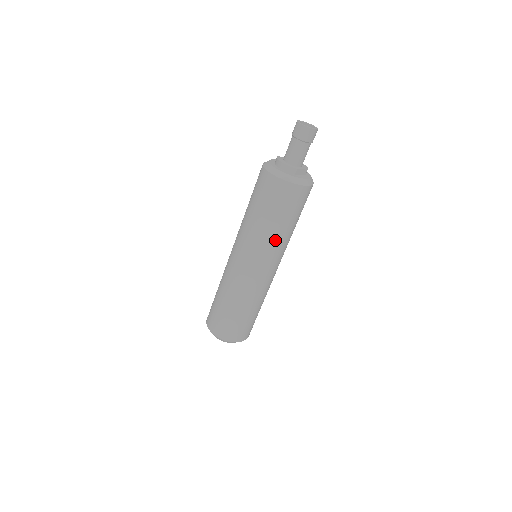
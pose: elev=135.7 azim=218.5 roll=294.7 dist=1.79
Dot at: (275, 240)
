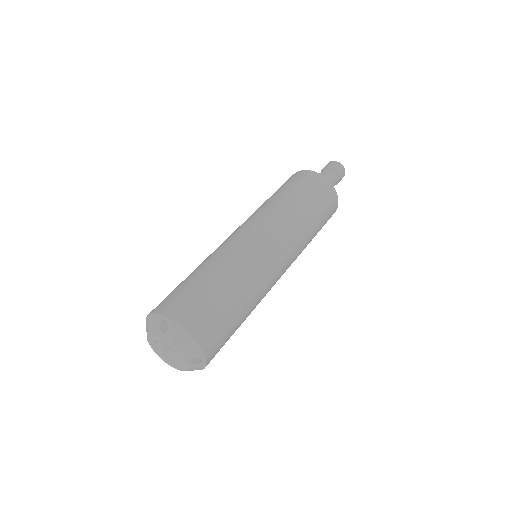
Dot at: (303, 230)
